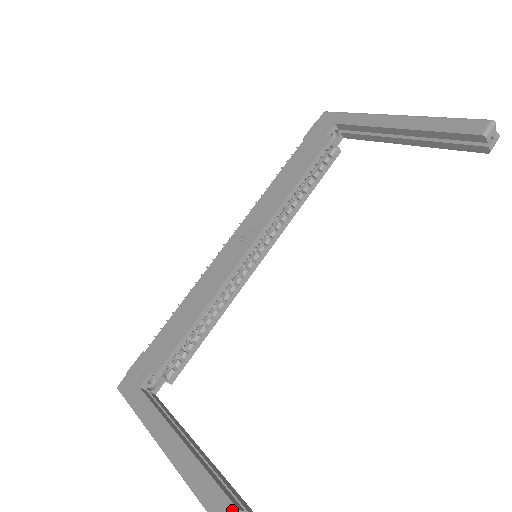
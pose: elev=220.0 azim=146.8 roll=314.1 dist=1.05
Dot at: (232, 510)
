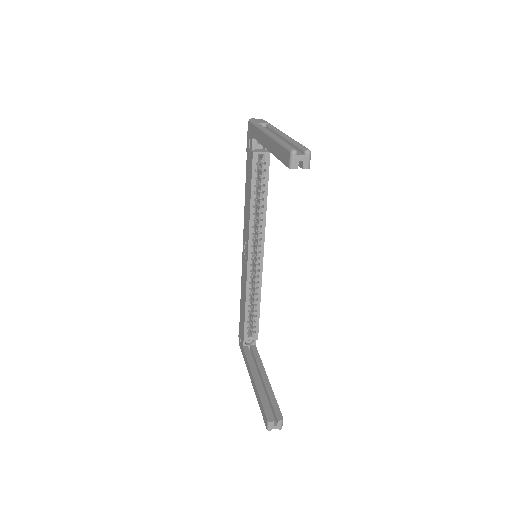
Dot at: (267, 422)
